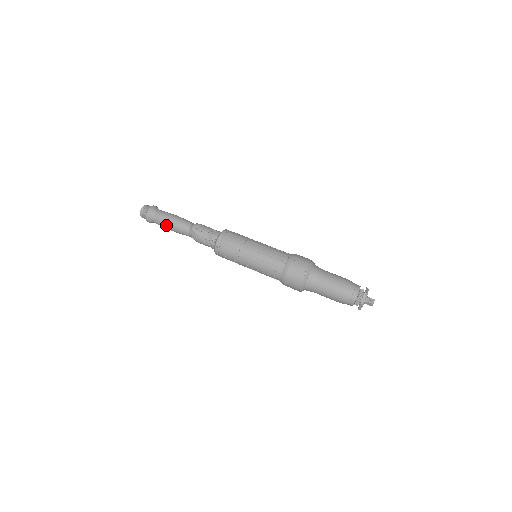
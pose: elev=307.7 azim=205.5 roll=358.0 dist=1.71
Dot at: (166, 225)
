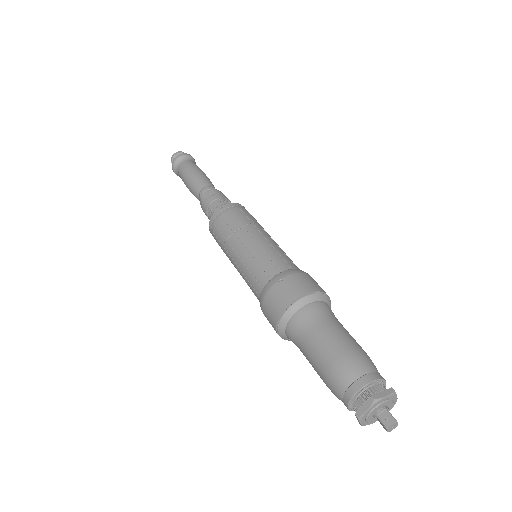
Dot at: (184, 182)
